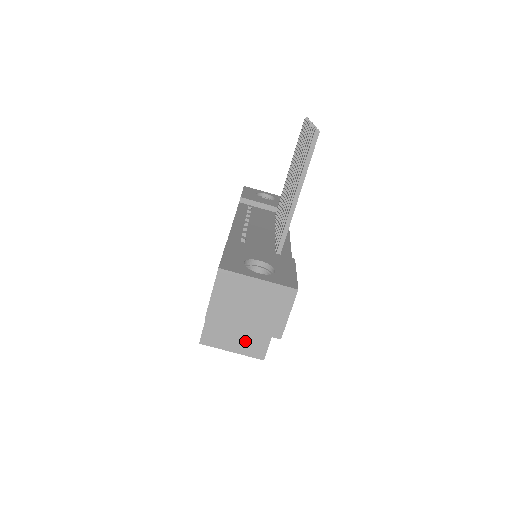
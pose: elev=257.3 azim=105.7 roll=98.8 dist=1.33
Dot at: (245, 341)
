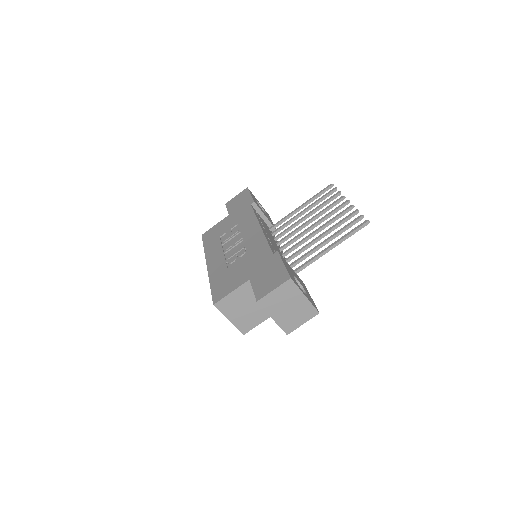
Dot at: (243, 318)
